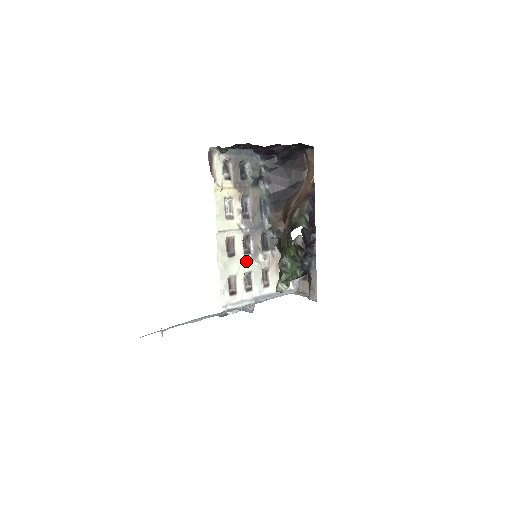
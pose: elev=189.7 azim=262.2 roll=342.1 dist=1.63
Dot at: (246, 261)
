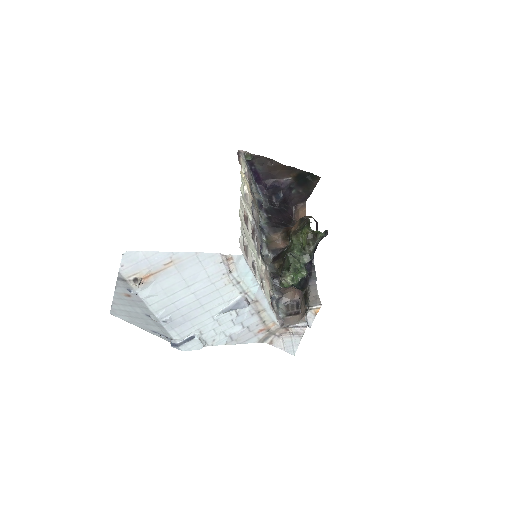
Dot at: (253, 246)
